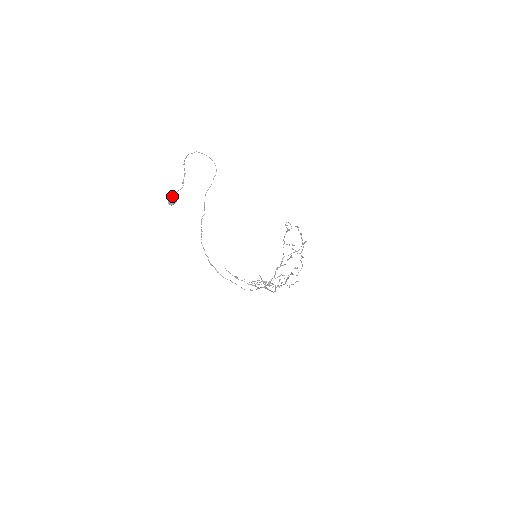
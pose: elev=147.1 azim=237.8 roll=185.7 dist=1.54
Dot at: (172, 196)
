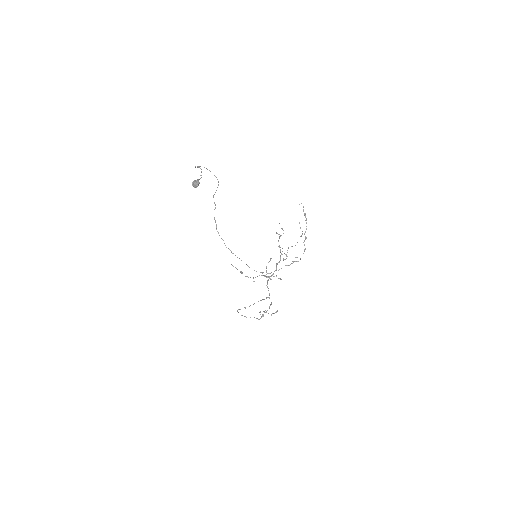
Dot at: (196, 180)
